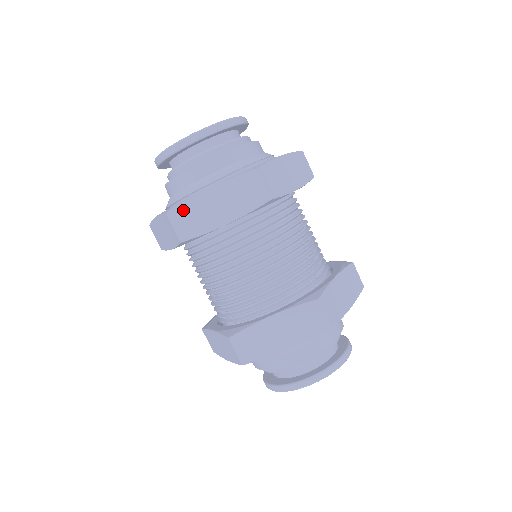
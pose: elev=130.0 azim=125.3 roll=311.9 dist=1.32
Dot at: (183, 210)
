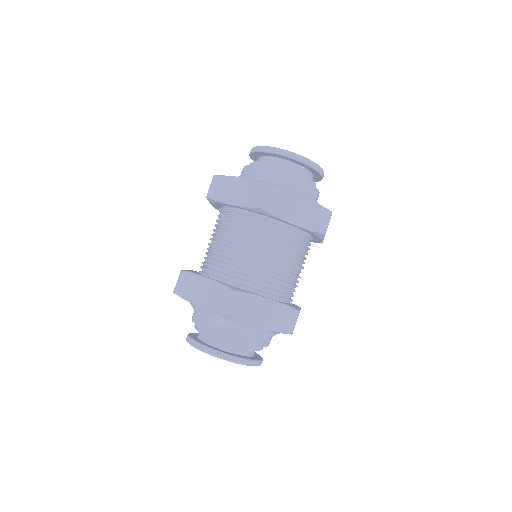
Dot at: (221, 180)
